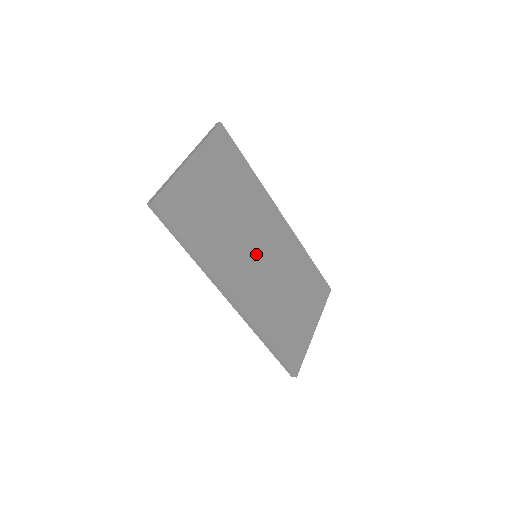
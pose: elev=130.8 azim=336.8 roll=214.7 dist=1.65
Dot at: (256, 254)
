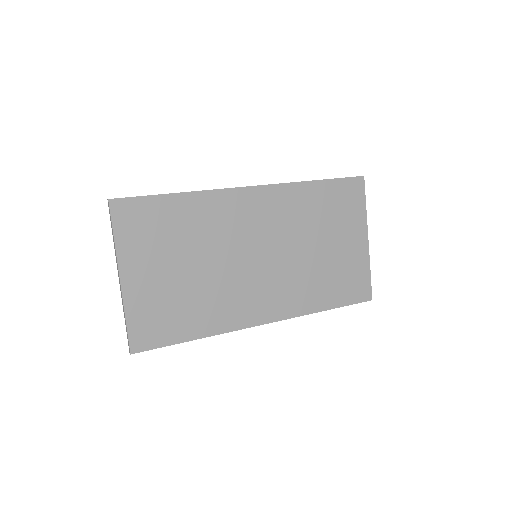
Dot at: (253, 262)
